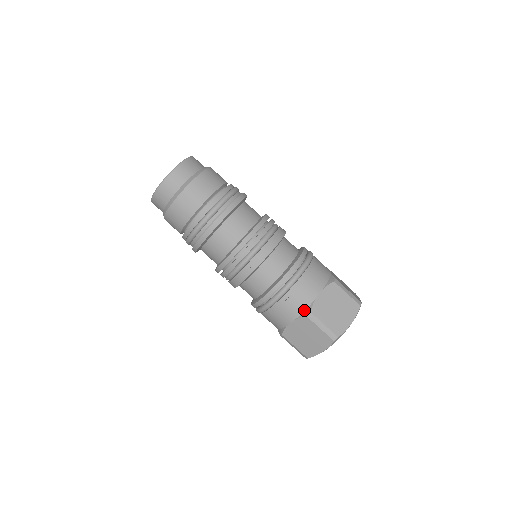
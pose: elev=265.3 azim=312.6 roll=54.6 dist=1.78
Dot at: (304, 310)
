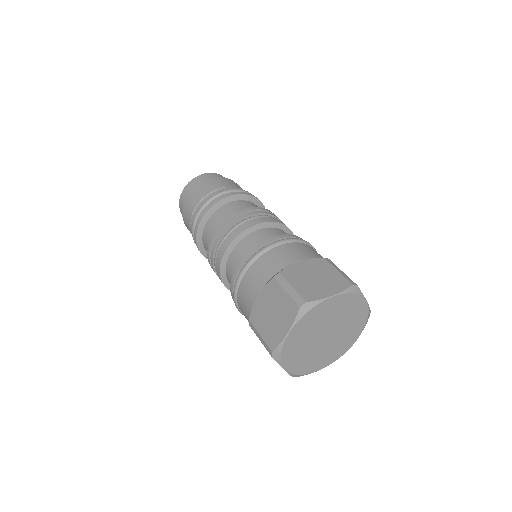
Dot at: occluded
